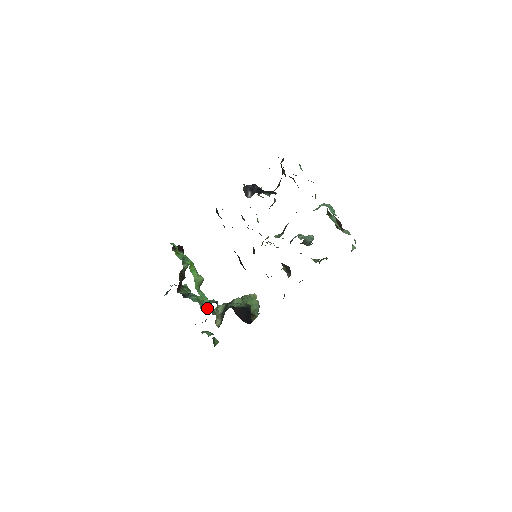
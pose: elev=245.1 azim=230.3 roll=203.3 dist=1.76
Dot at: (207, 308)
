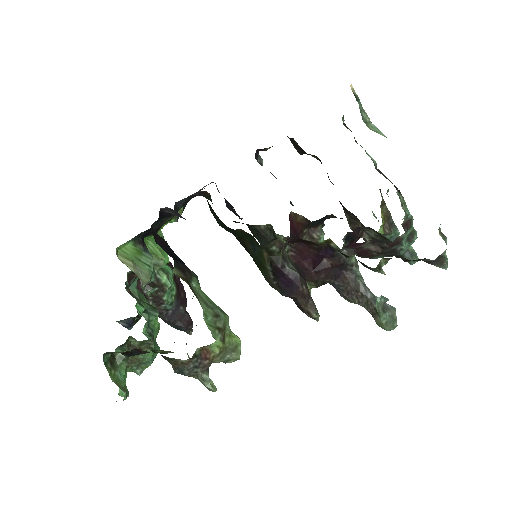
Dot at: occluded
